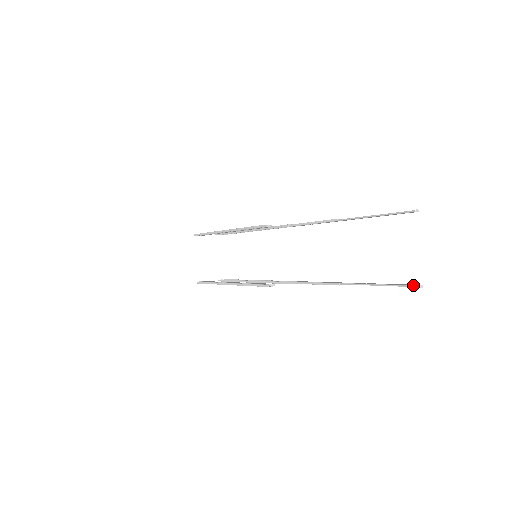
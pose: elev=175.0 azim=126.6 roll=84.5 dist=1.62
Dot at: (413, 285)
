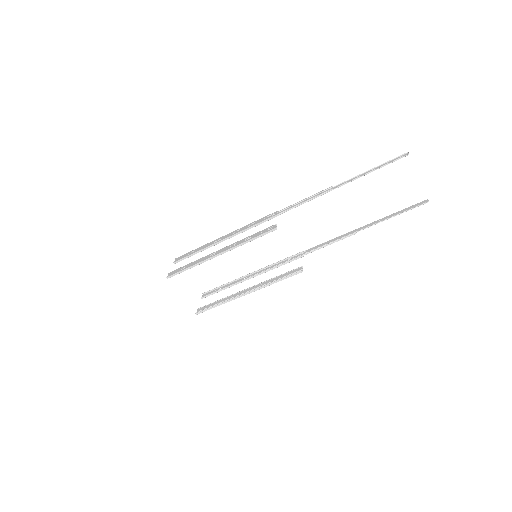
Dot at: (424, 203)
